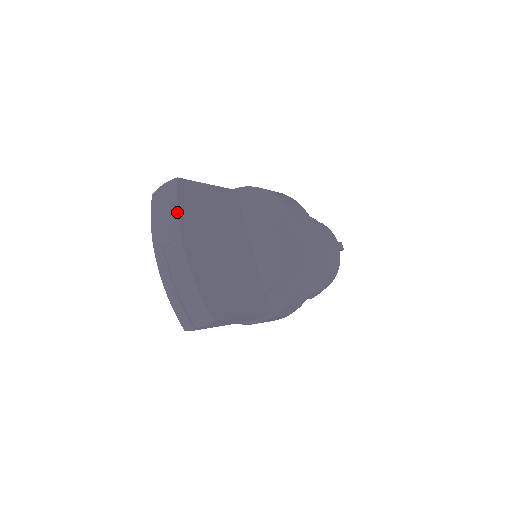
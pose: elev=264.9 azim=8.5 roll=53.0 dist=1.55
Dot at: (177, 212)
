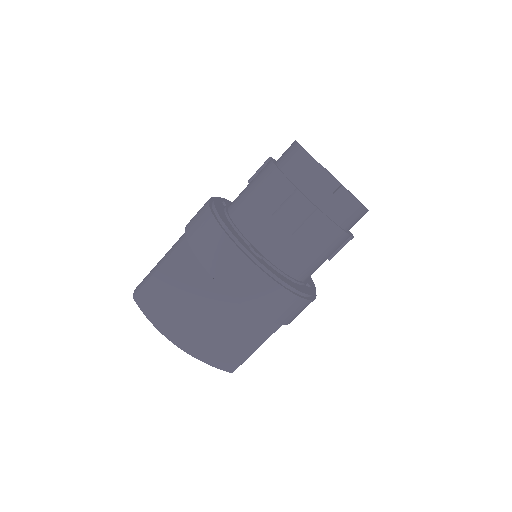
Dot at: occluded
